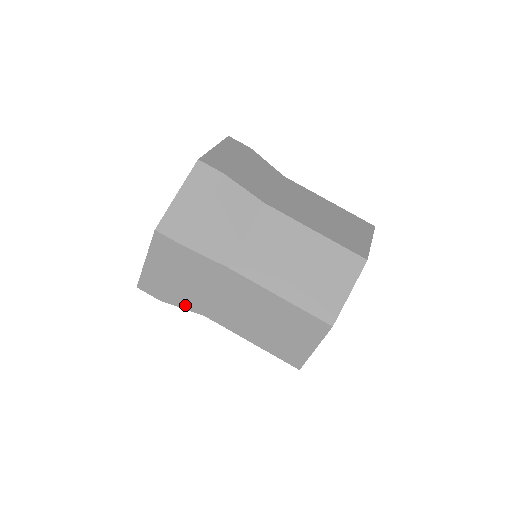
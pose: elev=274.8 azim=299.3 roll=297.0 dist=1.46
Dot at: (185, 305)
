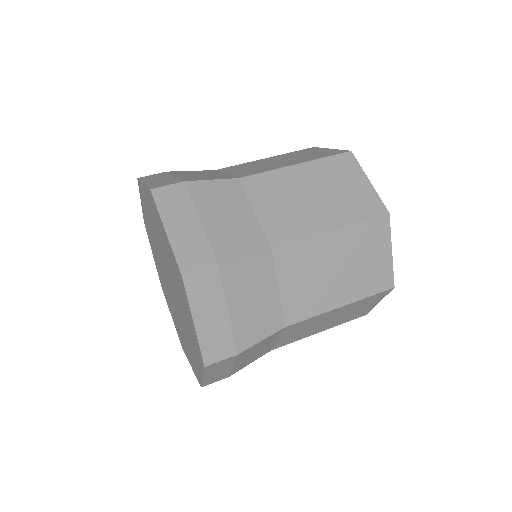
Dot at: (262, 334)
